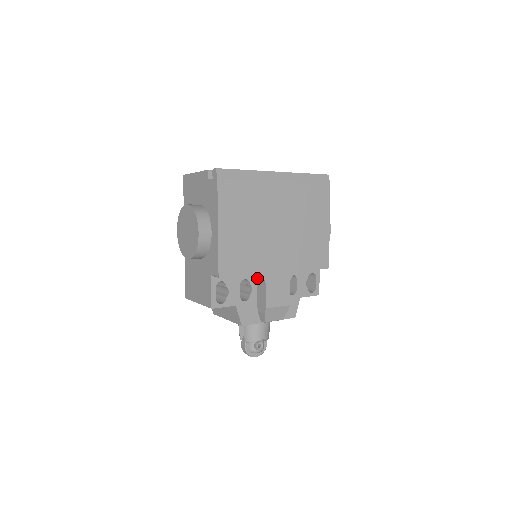
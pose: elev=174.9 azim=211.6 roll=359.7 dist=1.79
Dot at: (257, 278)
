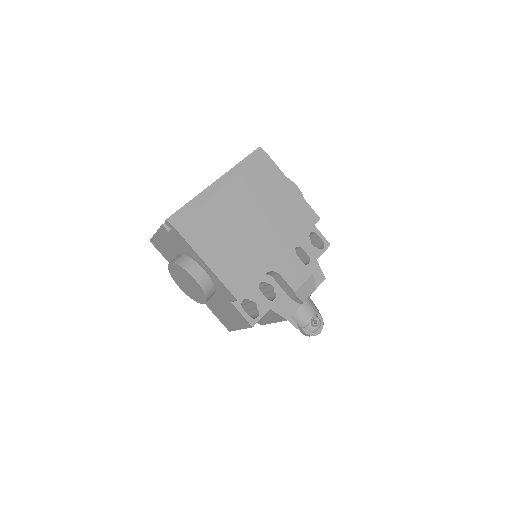
Dot at: (269, 274)
